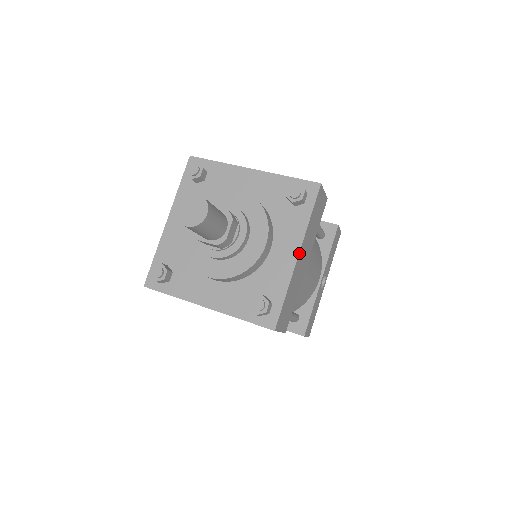
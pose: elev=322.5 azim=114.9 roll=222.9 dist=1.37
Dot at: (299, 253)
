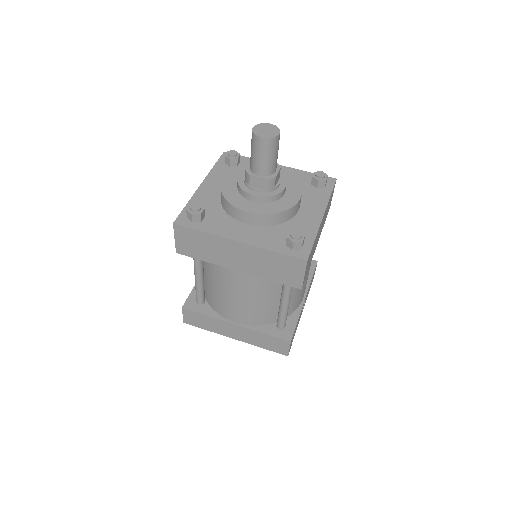
Dot at: occluded
